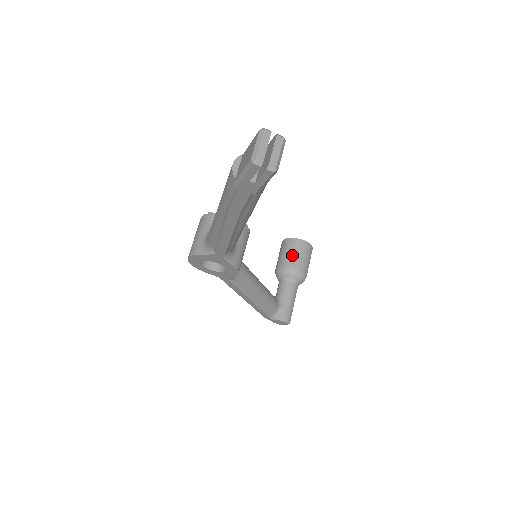
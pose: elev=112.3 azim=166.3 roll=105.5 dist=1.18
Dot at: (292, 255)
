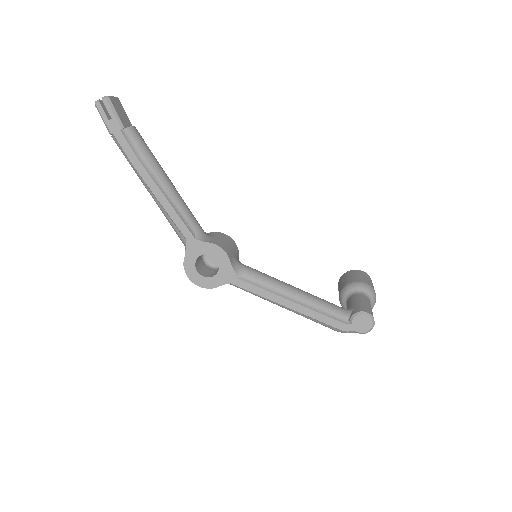
Dot at: (342, 283)
